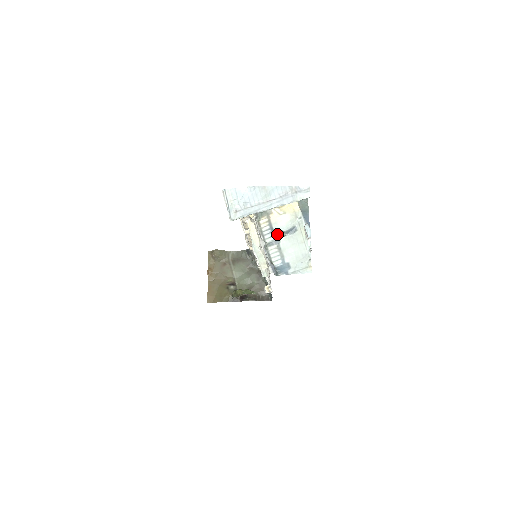
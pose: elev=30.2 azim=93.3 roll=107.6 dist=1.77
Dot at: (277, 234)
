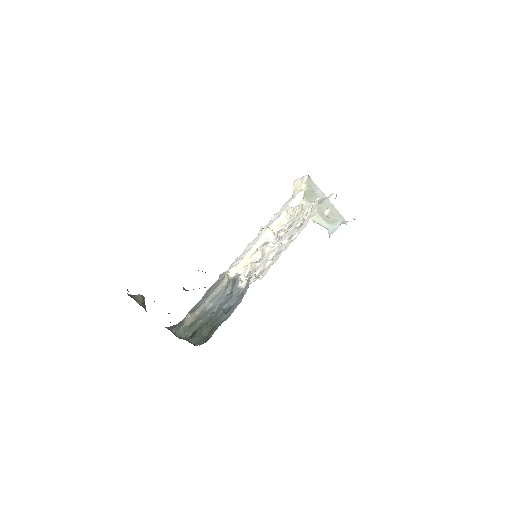
Dot at: occluded
